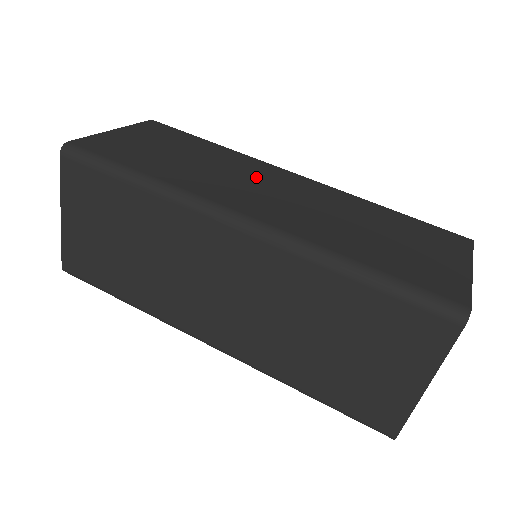
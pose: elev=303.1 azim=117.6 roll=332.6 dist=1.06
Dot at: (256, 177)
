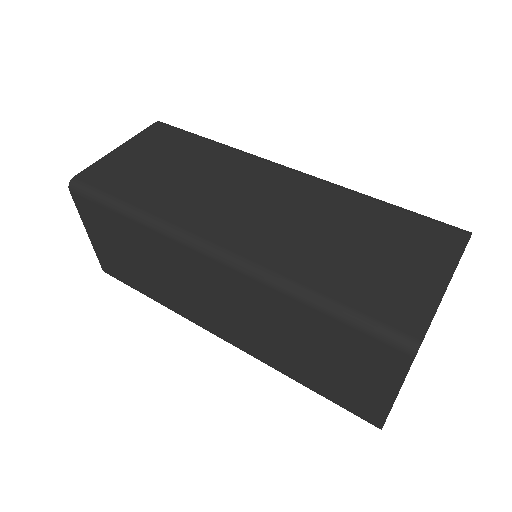
Dot at: (243, 185)
